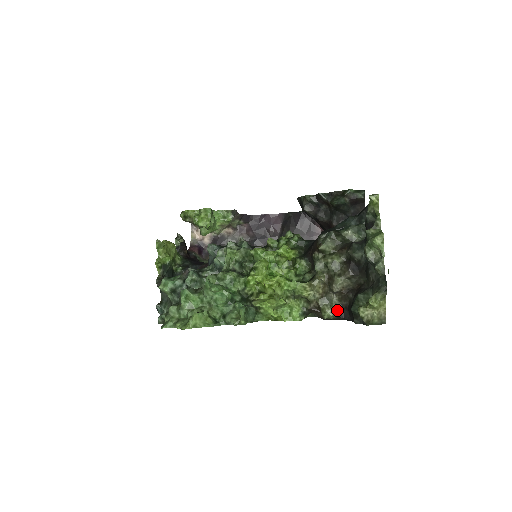
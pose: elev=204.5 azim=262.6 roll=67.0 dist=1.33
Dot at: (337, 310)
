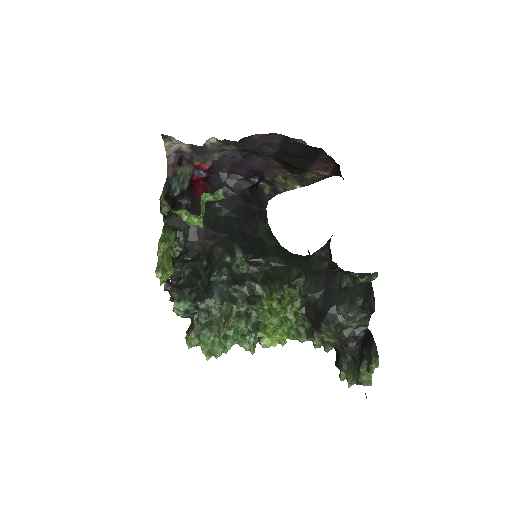
Dot at: occluded
